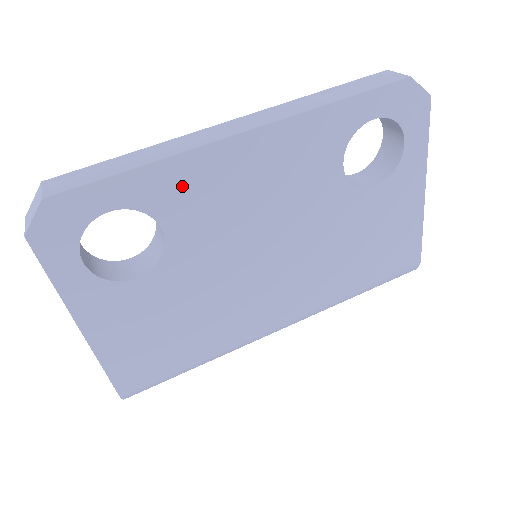
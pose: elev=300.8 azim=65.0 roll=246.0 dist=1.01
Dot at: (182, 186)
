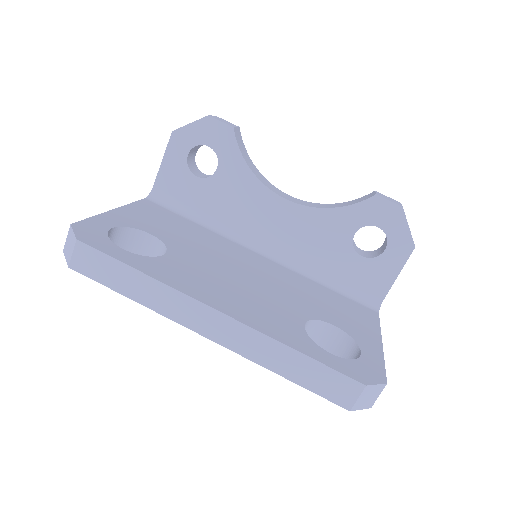
Dot at: occluded
